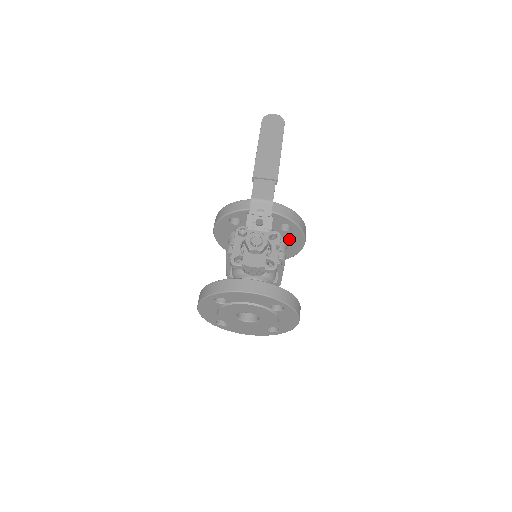
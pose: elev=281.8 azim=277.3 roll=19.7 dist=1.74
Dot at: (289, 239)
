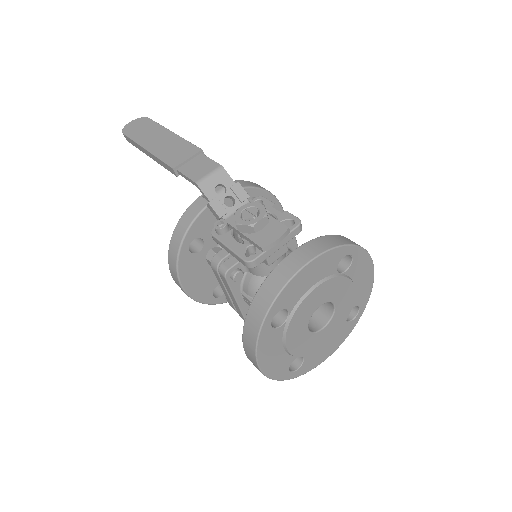
Dot at: occluded
